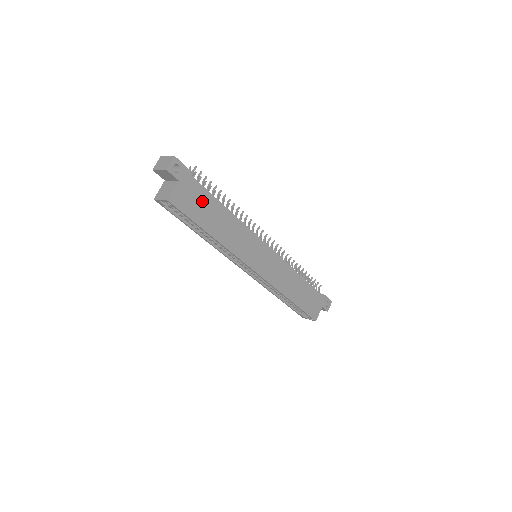
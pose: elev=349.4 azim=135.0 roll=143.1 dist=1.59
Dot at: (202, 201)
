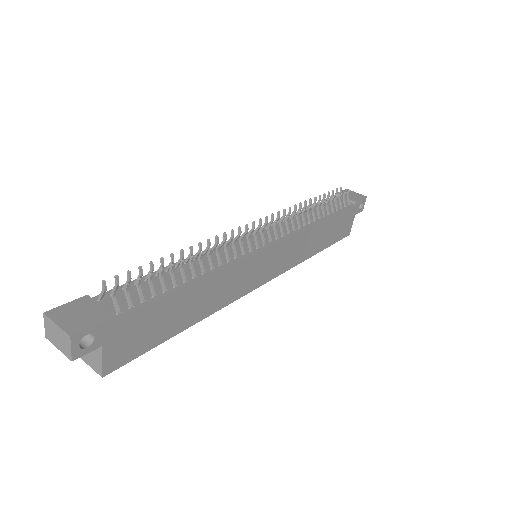
Dot at: (153, 319)
